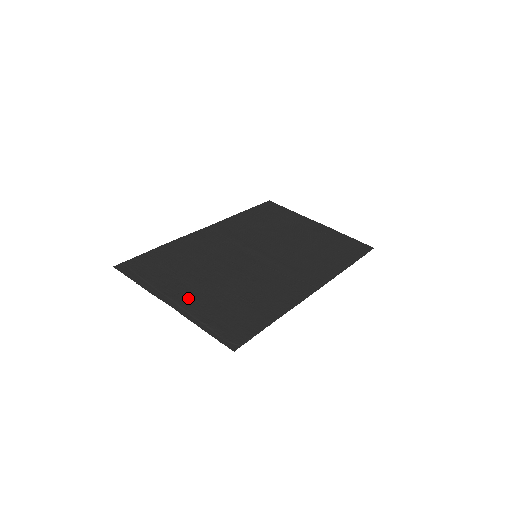
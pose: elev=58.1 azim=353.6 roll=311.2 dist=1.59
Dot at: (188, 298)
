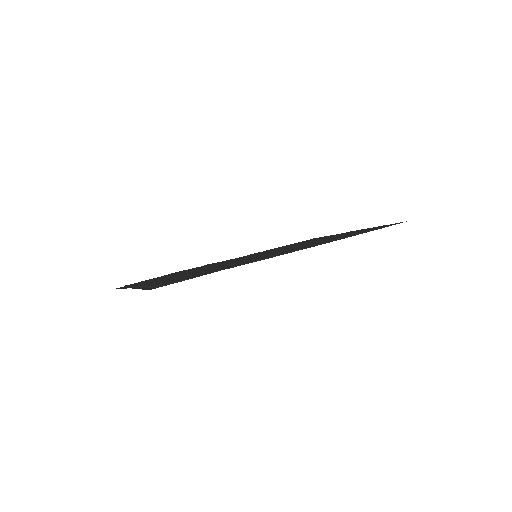
Dot at: occluded
